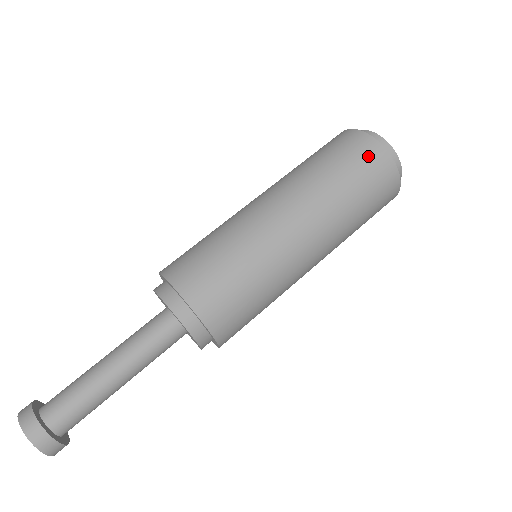
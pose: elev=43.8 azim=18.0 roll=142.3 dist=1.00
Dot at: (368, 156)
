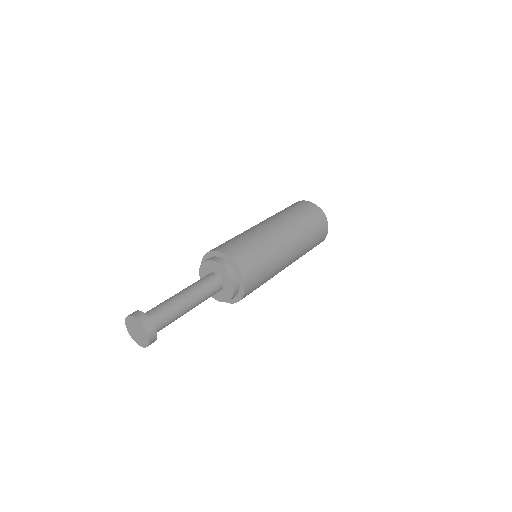
Dot at: (304, 205)
